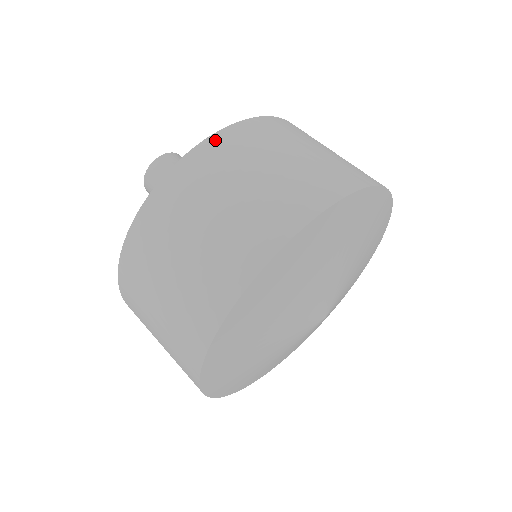
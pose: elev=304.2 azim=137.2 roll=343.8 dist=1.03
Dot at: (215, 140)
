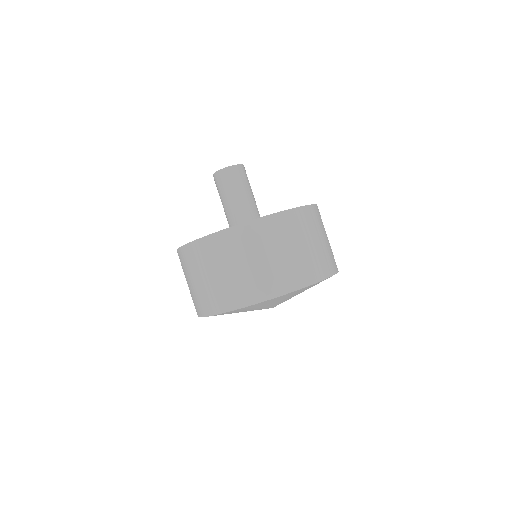
Dot at: (185, 249)
